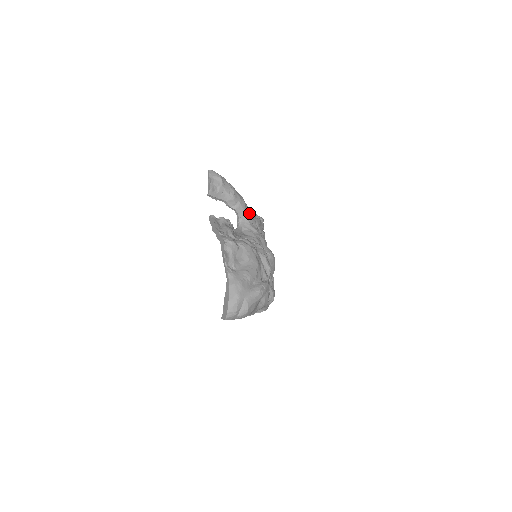
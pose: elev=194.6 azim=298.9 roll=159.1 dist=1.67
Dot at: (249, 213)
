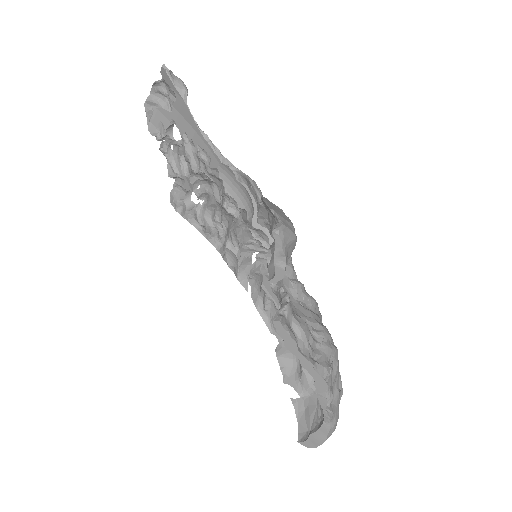
Dot at: occluded
